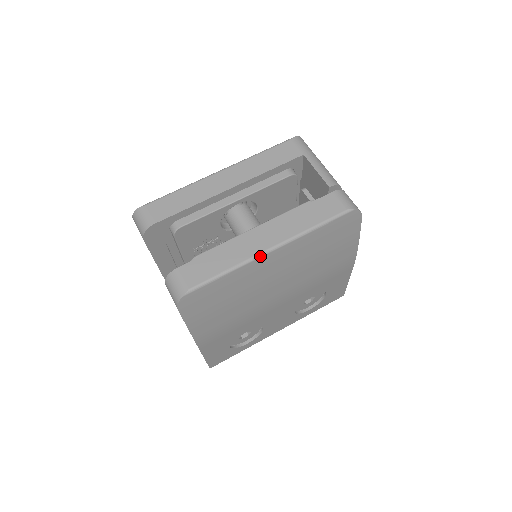
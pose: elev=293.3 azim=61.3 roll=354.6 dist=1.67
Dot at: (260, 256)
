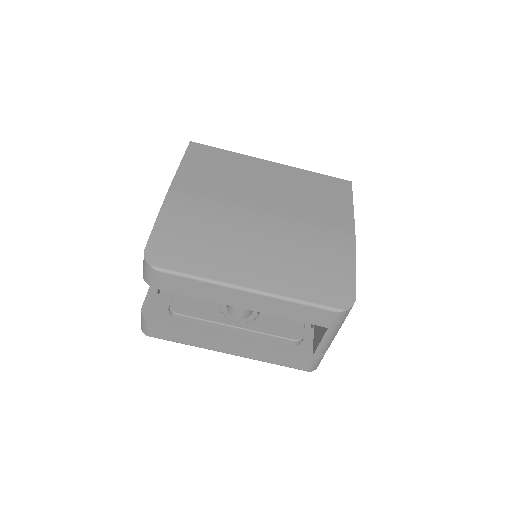
Dot at: (218, 351)
